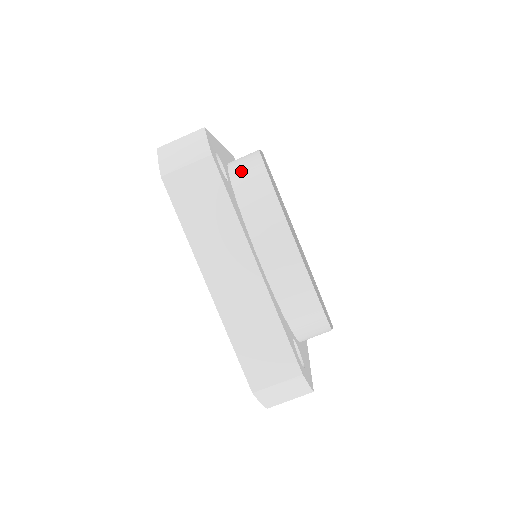
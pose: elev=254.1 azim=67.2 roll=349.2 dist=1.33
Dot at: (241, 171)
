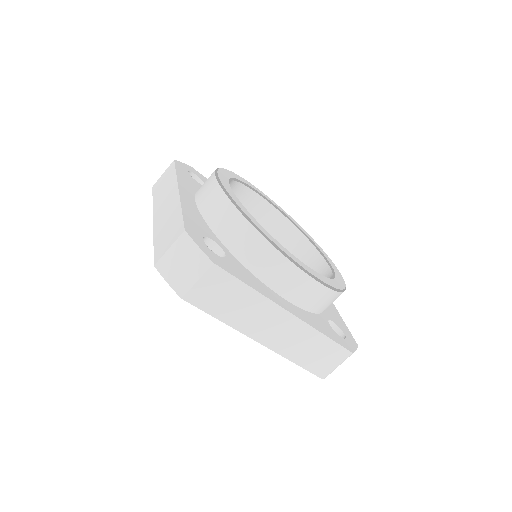
Dot at: (224, 227)
